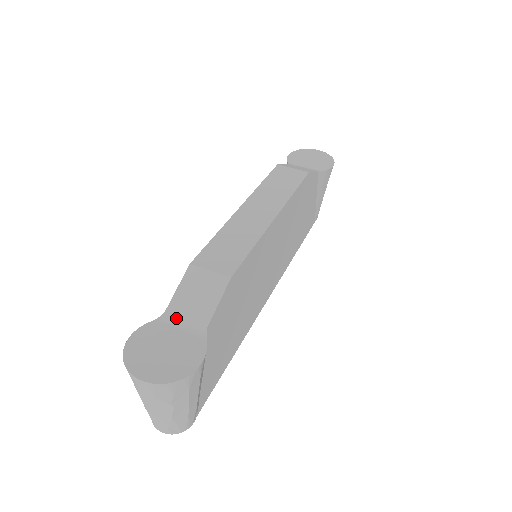
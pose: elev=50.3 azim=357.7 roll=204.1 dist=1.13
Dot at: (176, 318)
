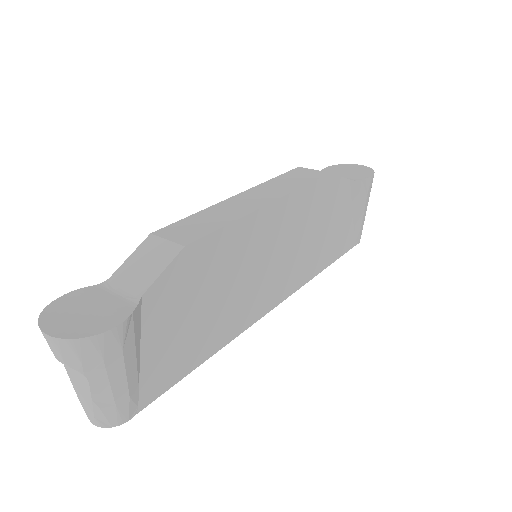
Dot at: (117, 284)
